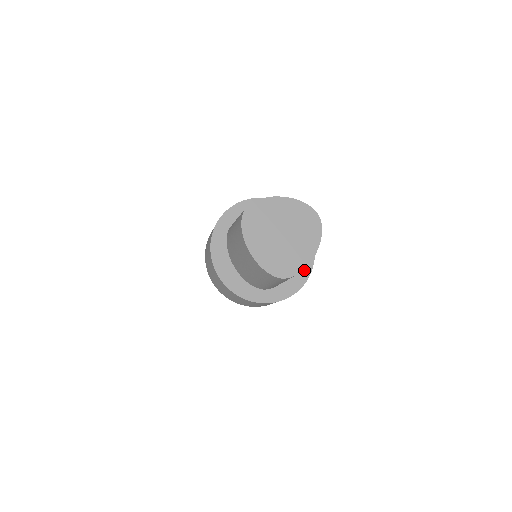
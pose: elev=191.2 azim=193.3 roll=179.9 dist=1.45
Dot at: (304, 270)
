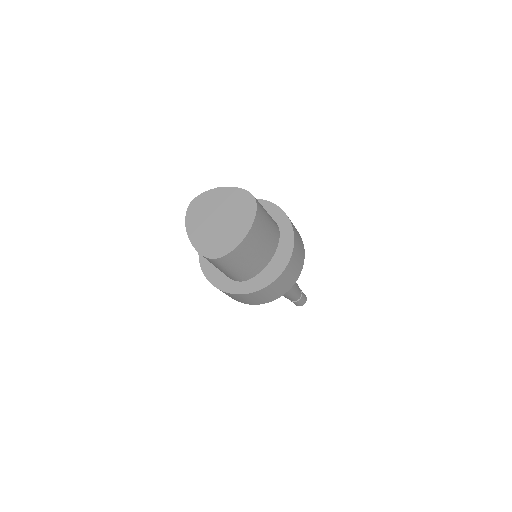
Dot at: (281, 261)
